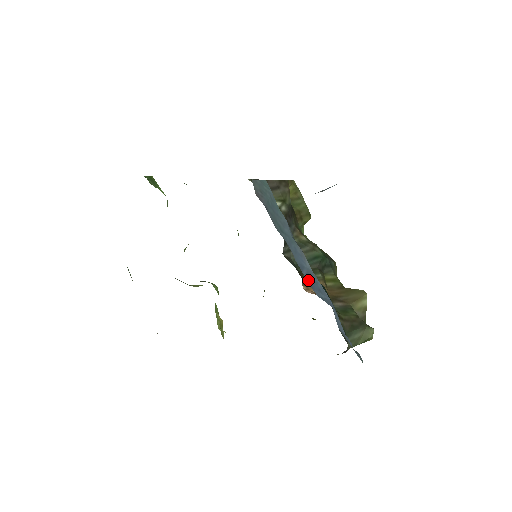
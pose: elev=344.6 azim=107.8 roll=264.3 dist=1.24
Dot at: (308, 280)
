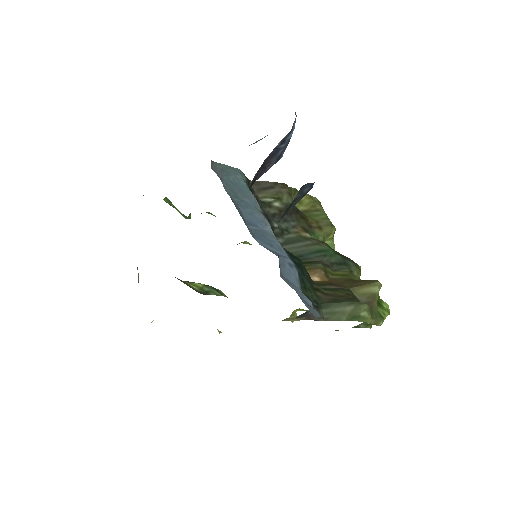
Dot at: (252, 232)
